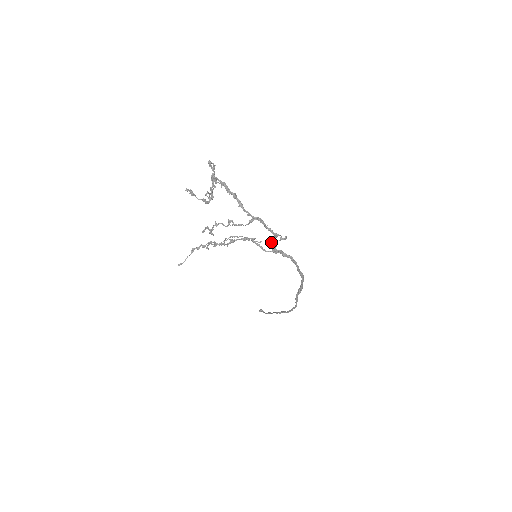
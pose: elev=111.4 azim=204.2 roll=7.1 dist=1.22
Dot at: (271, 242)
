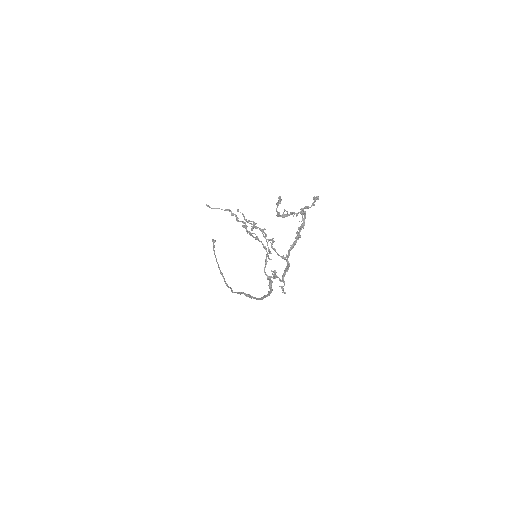
Dot at: (275, 271)
